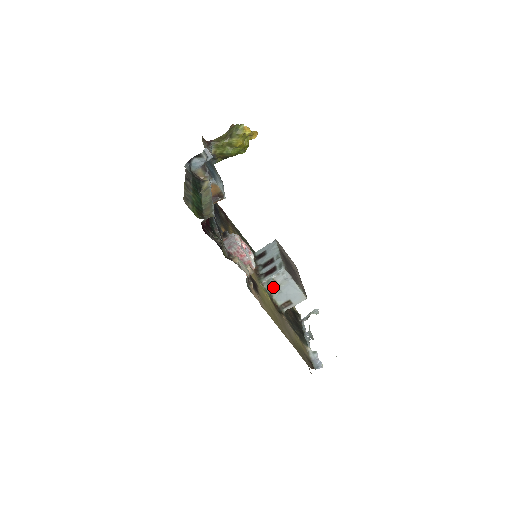
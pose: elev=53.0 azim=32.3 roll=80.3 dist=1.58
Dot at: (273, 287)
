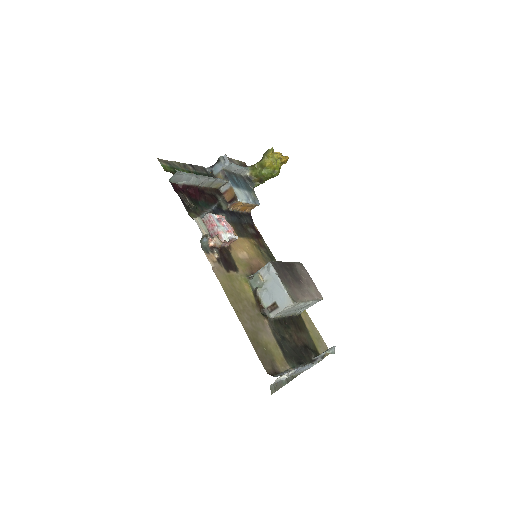
Dot at: (257, 281)
